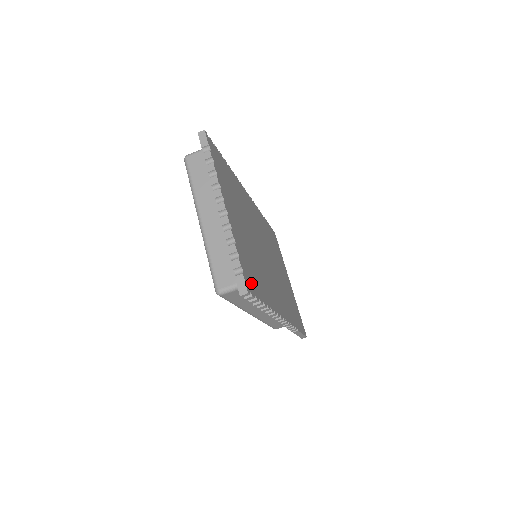
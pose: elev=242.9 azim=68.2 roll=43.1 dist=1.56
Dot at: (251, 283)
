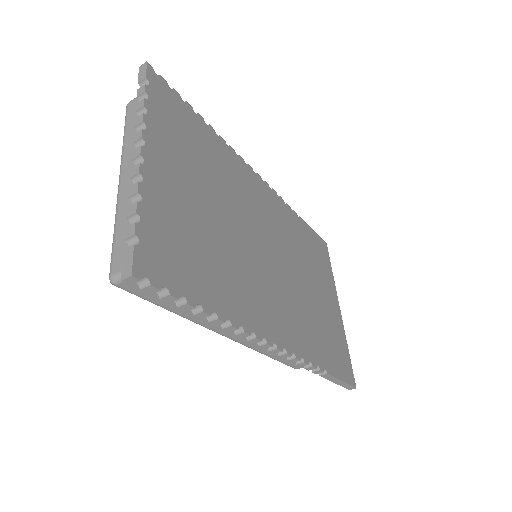
Dot at: (164, 267)
